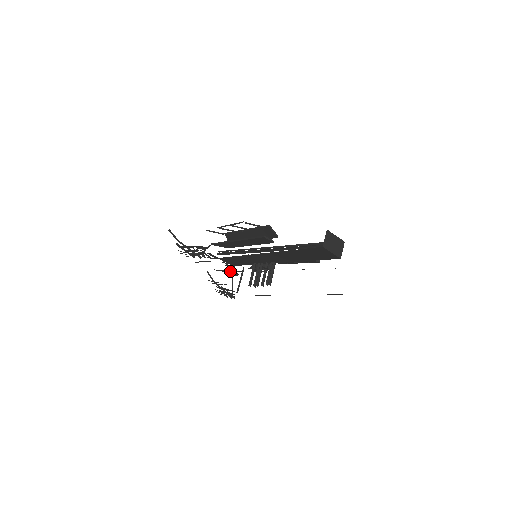
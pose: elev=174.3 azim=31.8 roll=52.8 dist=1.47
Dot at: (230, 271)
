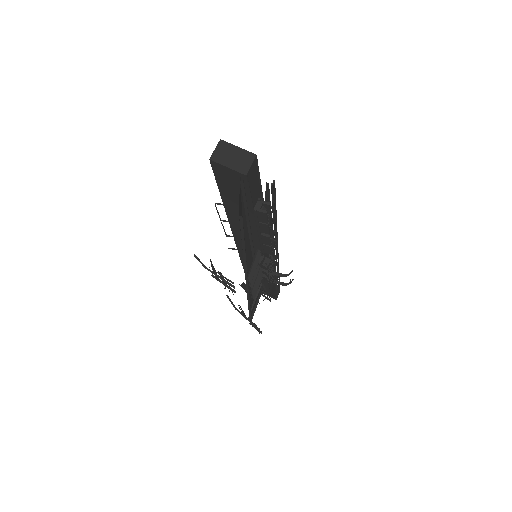
Dot at: occluded
